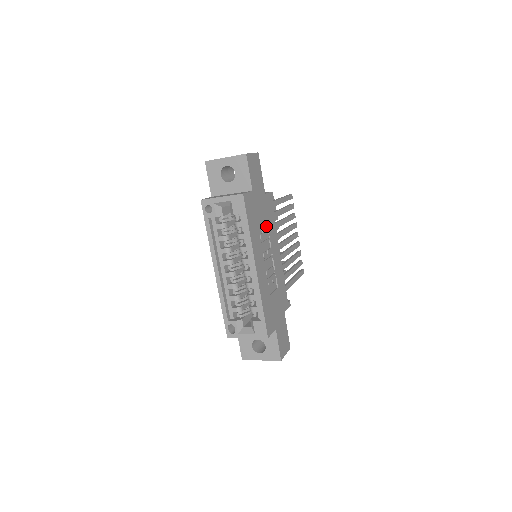
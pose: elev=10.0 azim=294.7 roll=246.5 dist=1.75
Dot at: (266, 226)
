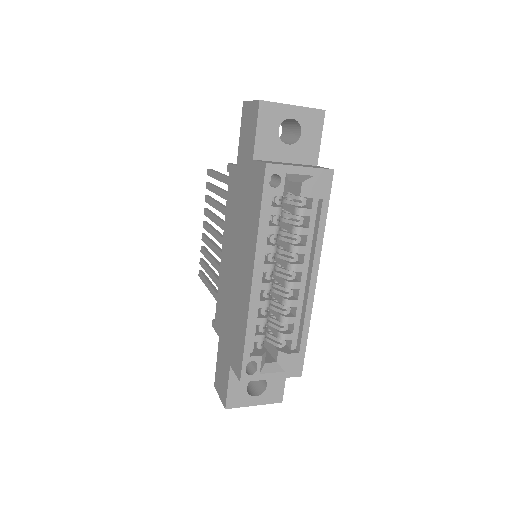
Dot at: occluded
